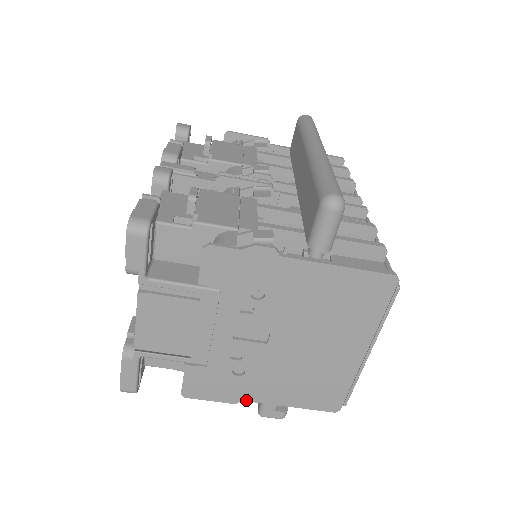
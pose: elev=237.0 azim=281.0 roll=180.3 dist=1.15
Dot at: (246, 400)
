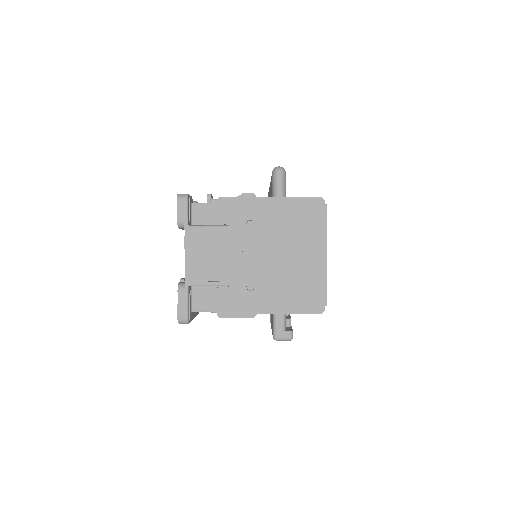
Dot at: (260, 313)
